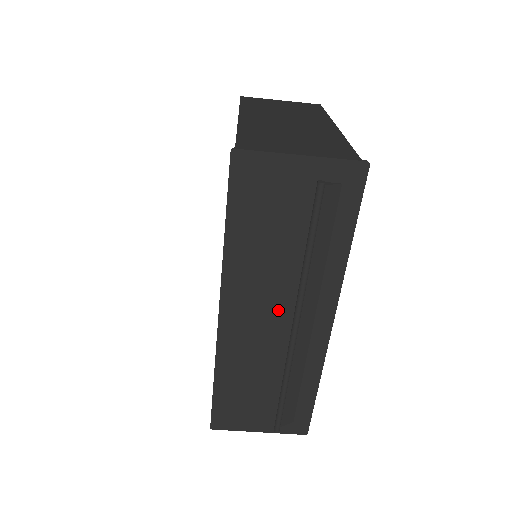
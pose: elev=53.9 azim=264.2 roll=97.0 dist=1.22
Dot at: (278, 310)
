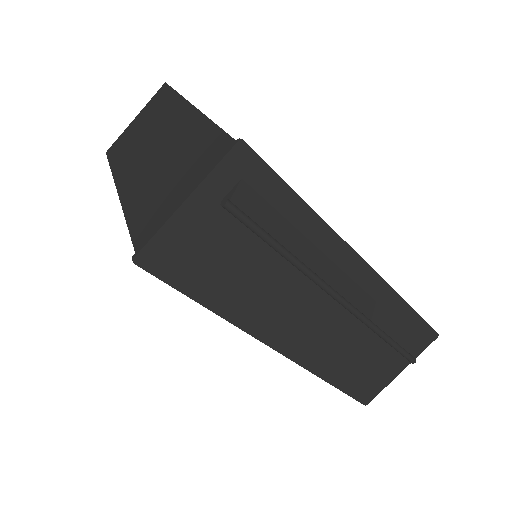
Dot at: (313, 301)
